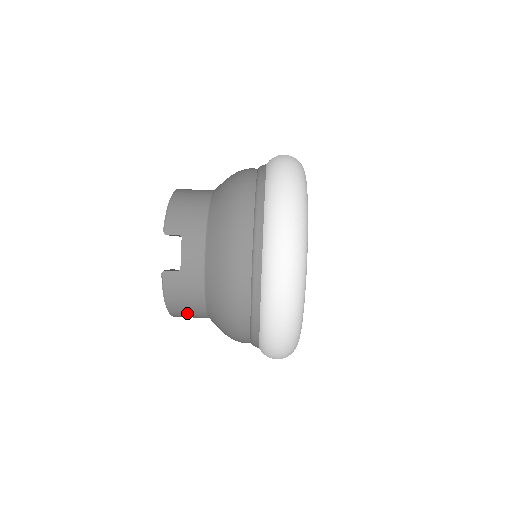
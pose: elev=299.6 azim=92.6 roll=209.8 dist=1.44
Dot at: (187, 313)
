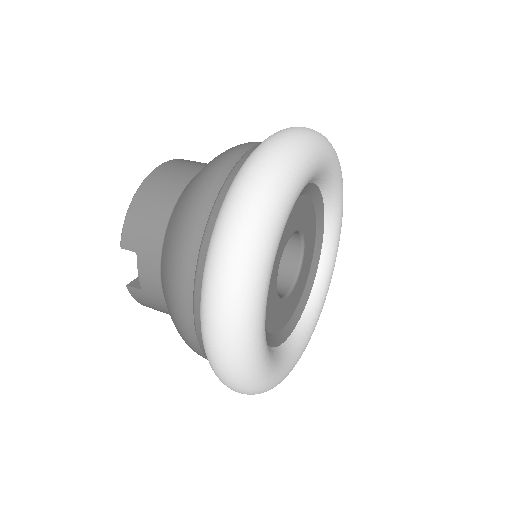
Dot at: occluded
